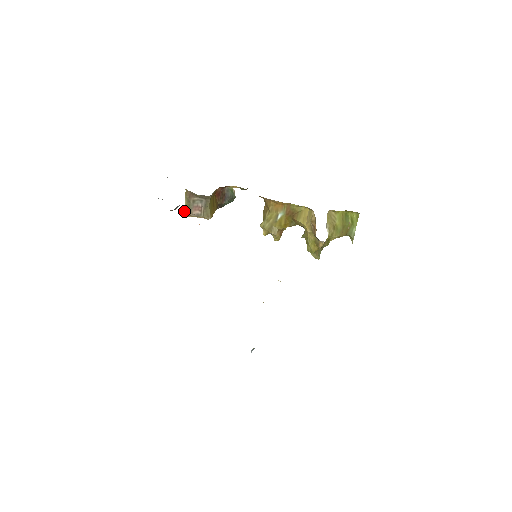
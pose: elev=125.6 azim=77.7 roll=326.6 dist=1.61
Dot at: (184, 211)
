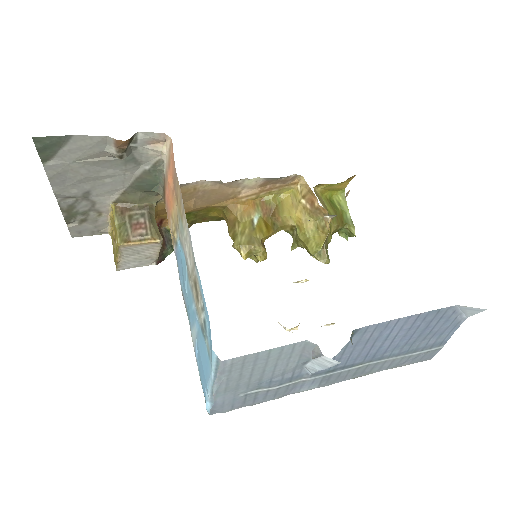
Dot at: (117, 237)
